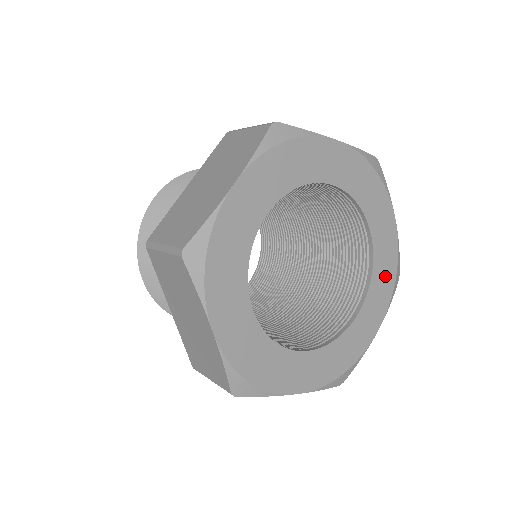
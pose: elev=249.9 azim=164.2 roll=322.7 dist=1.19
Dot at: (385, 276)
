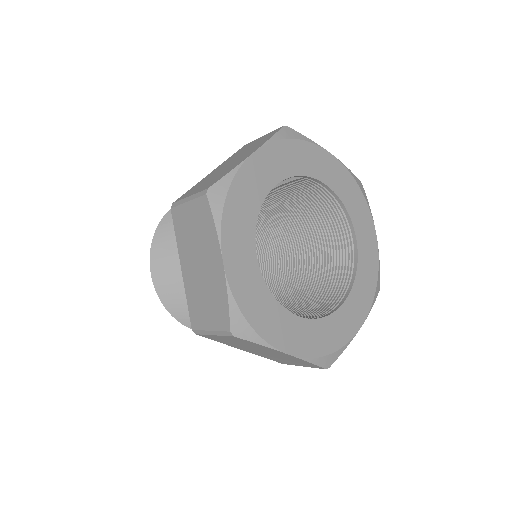
Dot at: (354, 197)
